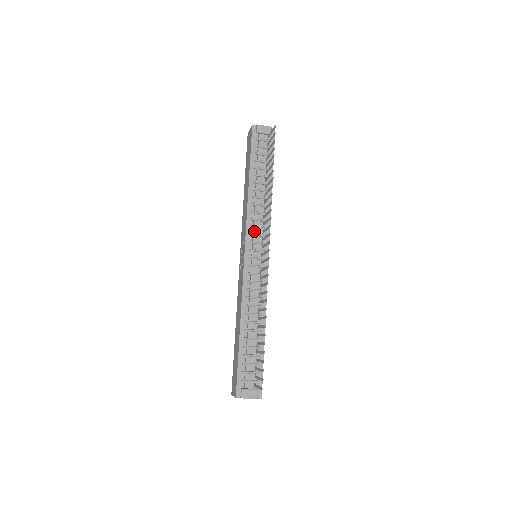
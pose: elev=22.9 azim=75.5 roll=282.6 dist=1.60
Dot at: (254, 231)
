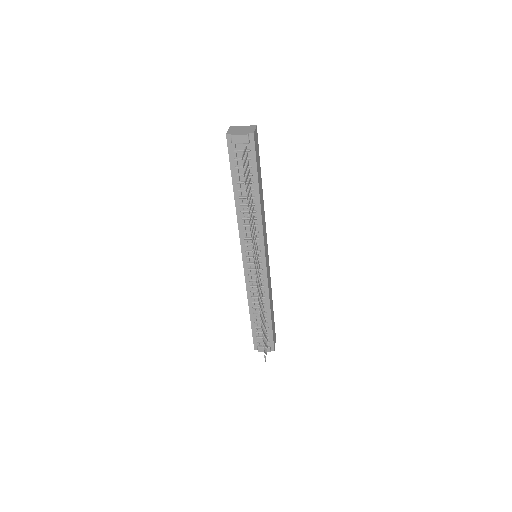
Dot at: (248, 241)
